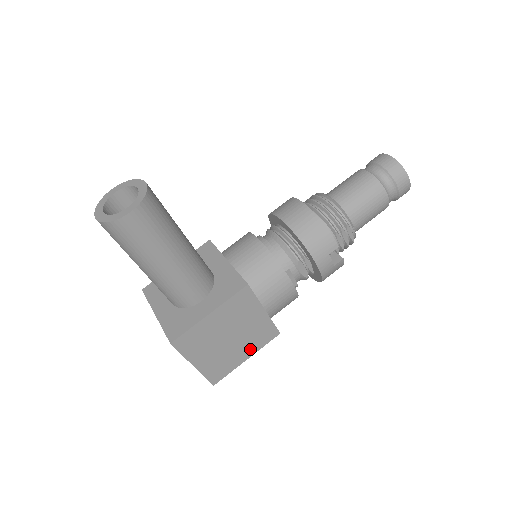
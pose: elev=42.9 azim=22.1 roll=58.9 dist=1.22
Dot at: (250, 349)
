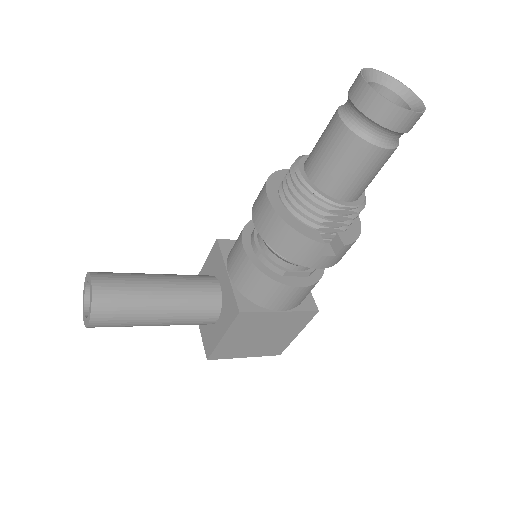
Dot at: (294, 330)
